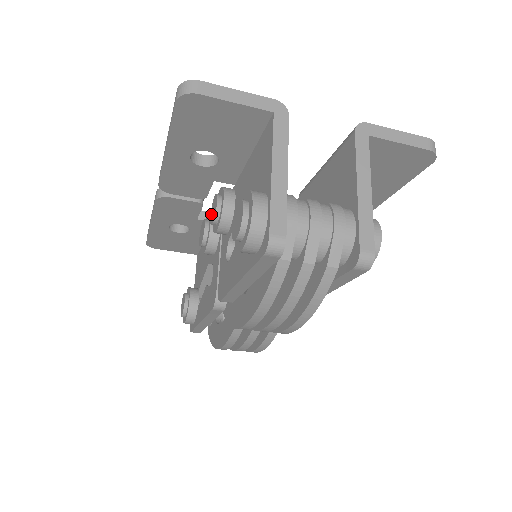
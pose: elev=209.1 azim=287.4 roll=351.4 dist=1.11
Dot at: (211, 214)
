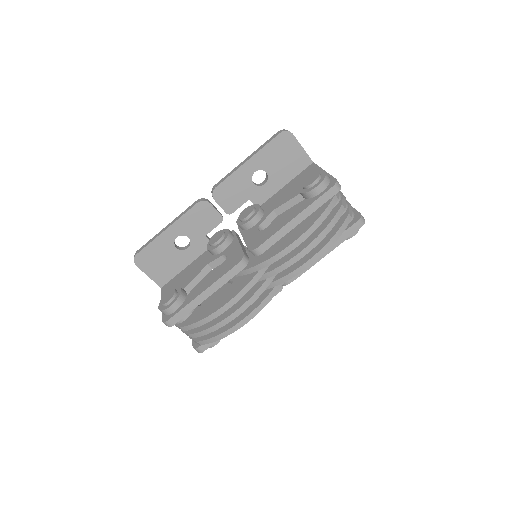
Dot at: (241, 216)
